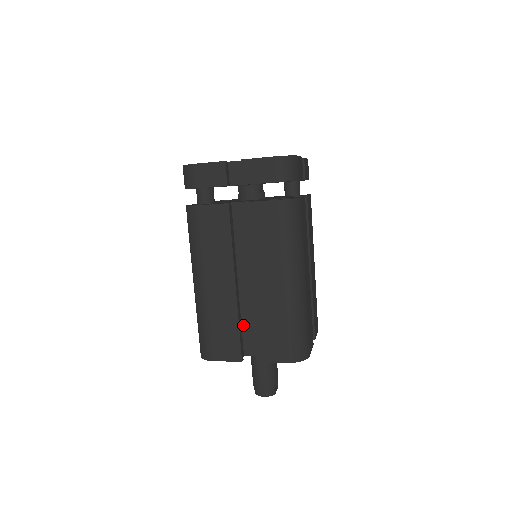
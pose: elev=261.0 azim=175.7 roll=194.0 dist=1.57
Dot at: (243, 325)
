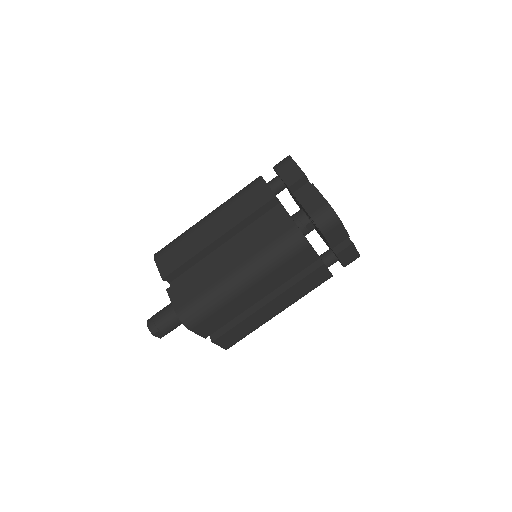
Dot at: (193, 268)
